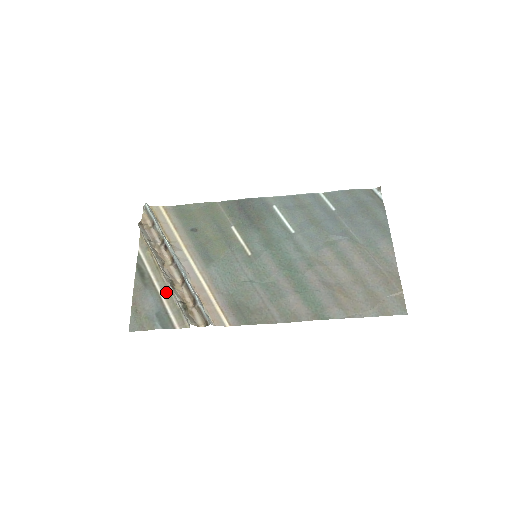
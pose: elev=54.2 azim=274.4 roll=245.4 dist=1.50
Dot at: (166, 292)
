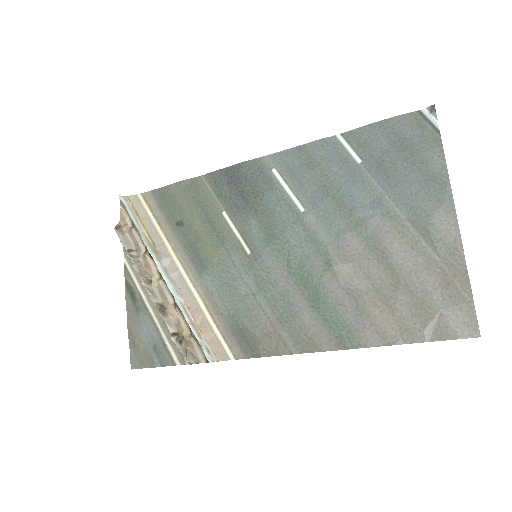
Dot at: (160, 317)
